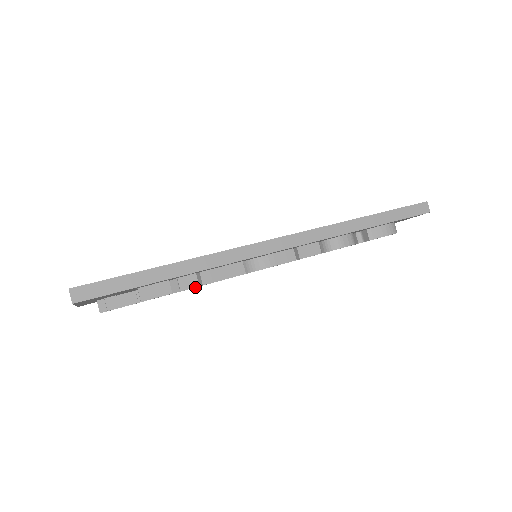
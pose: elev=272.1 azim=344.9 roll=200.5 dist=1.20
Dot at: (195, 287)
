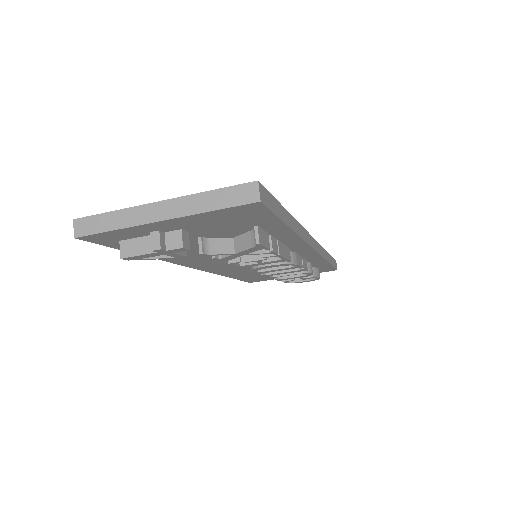
Dot at: (230, 263)
